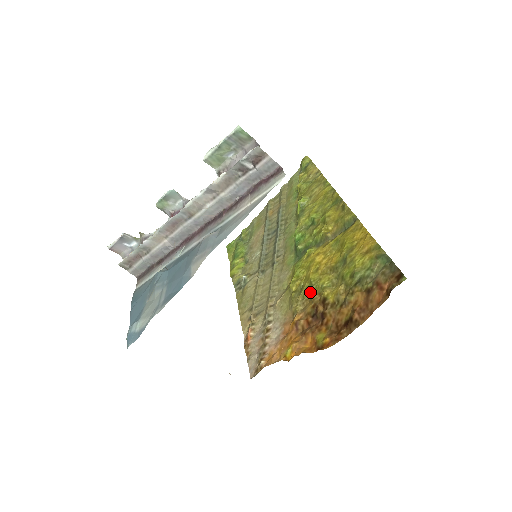
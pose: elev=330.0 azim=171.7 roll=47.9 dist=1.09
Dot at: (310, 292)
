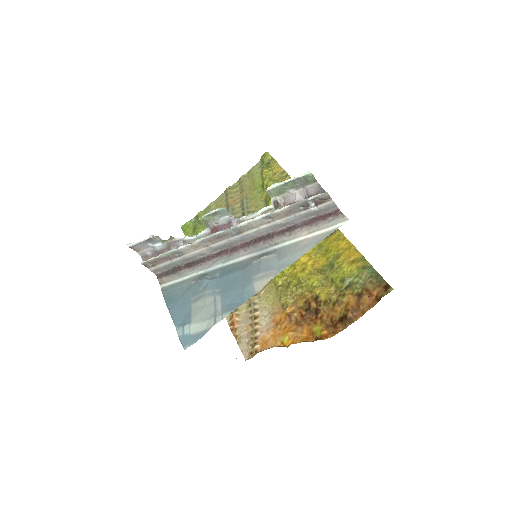
Dot at: (300, 289)
